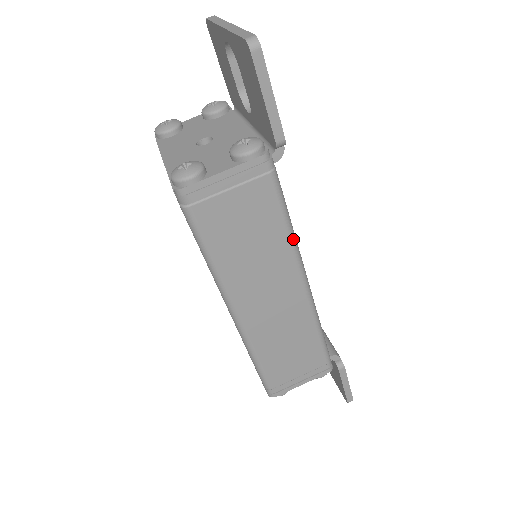
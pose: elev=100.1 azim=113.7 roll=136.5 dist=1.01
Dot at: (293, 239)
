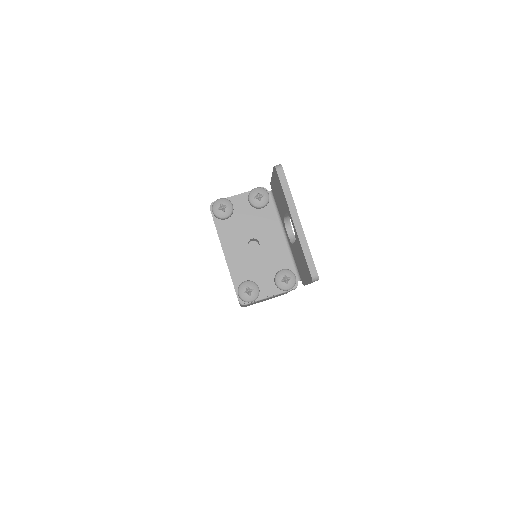
Dot at: occluded
